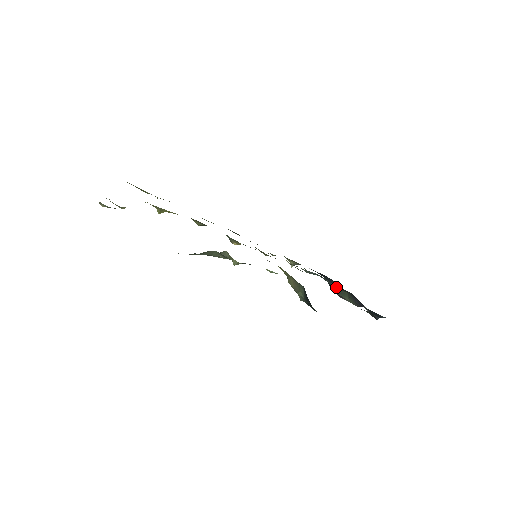
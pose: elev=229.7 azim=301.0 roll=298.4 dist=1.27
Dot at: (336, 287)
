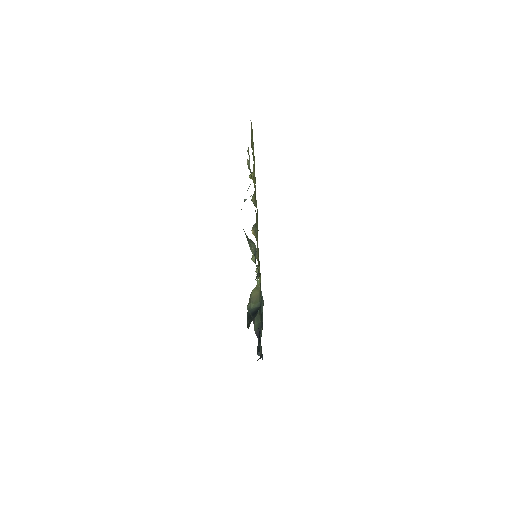
Dot at: (260, 312)
